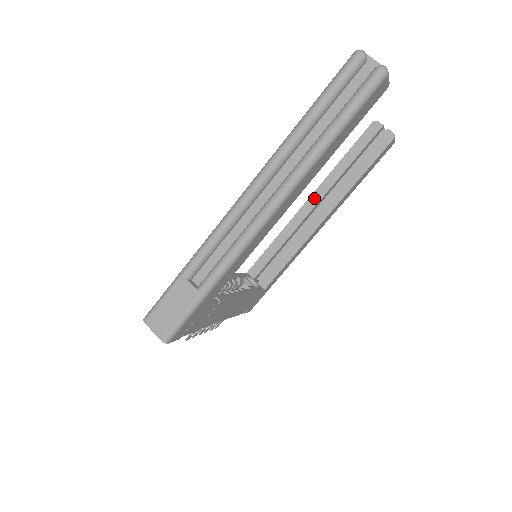
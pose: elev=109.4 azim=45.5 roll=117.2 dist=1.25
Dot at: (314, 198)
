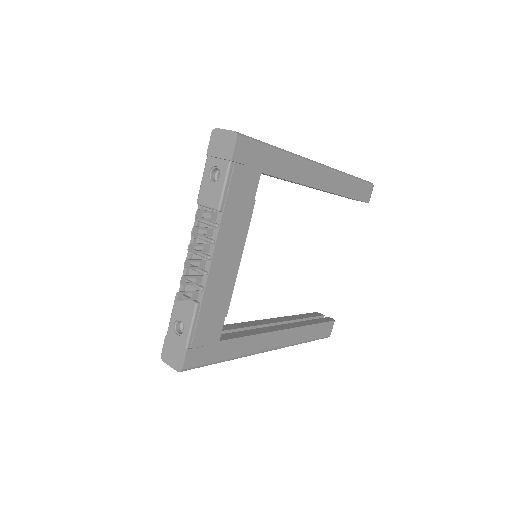
Dot at: (274, 320)
